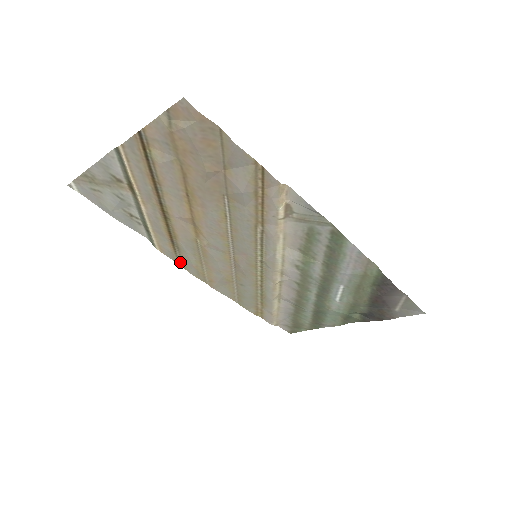
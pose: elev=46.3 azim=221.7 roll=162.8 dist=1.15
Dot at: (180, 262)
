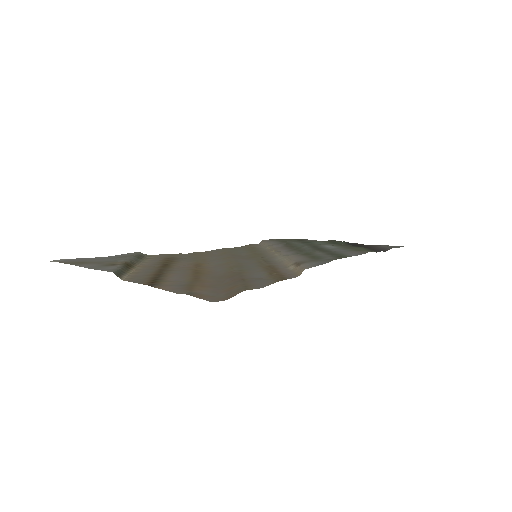
Dot at: (174, 254)
